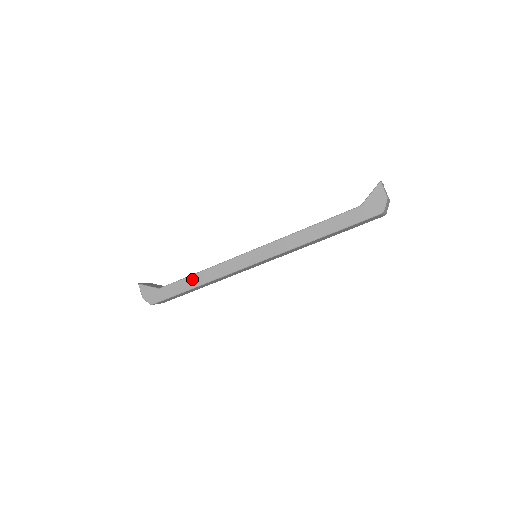
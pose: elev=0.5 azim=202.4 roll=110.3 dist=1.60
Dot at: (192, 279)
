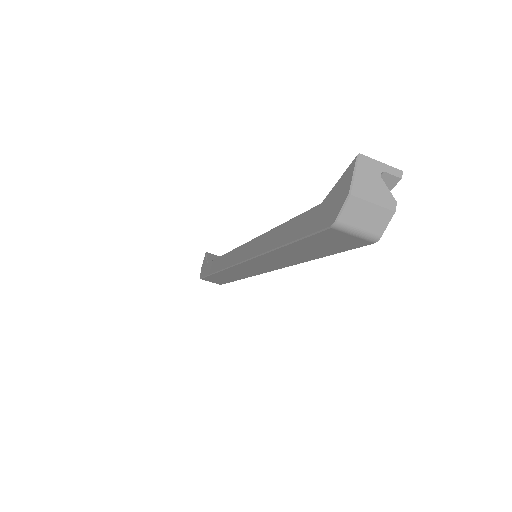
Dot at: (217, 262)
